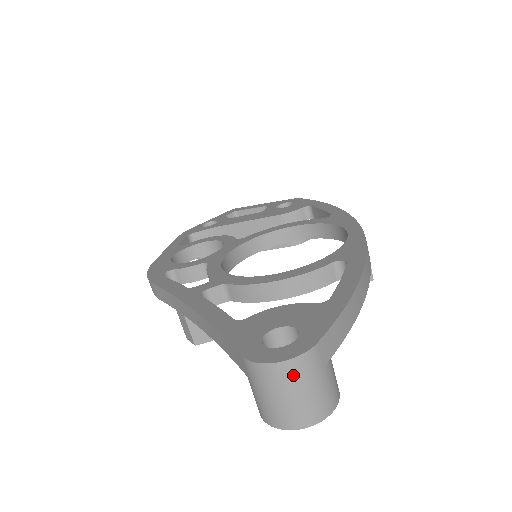
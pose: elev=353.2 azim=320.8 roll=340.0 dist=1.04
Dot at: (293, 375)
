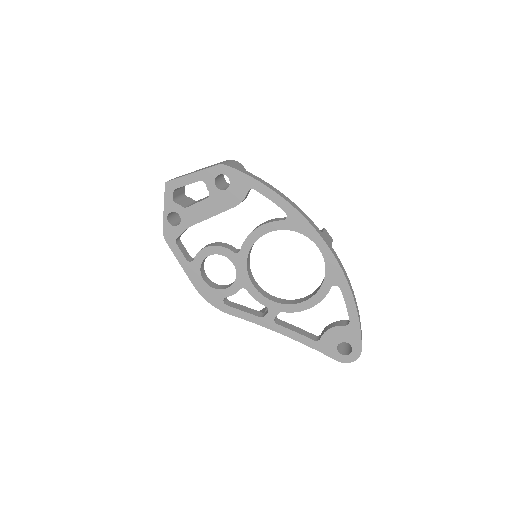
Dot at: occluded
